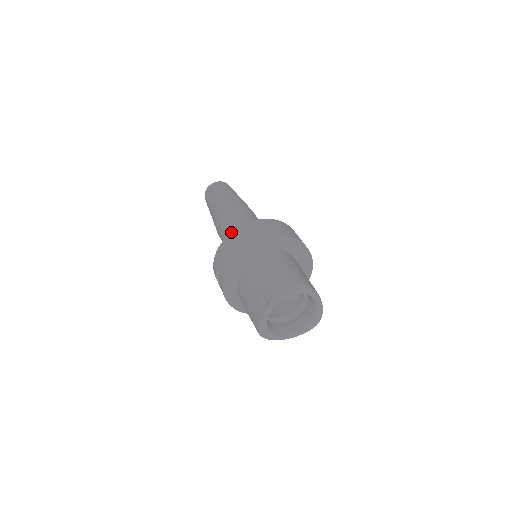
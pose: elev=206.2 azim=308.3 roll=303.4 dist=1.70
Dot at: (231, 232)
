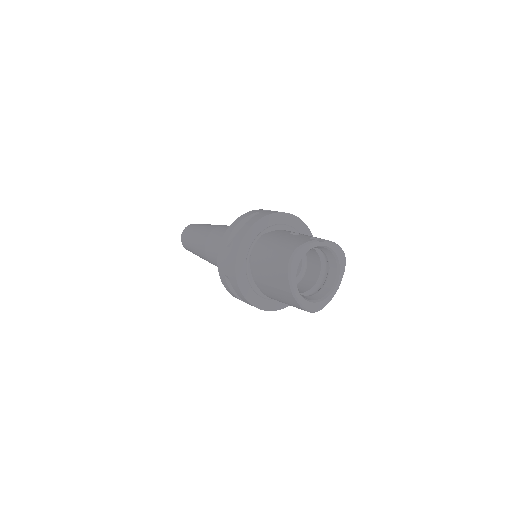
Dot at: occluded
